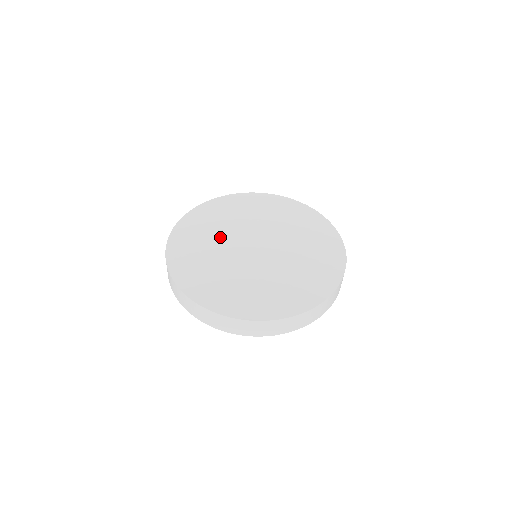
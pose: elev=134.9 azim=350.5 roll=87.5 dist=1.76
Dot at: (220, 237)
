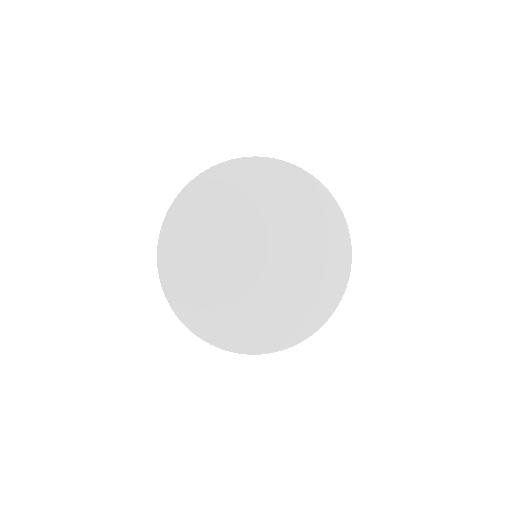
Dot at: (242, 217)
